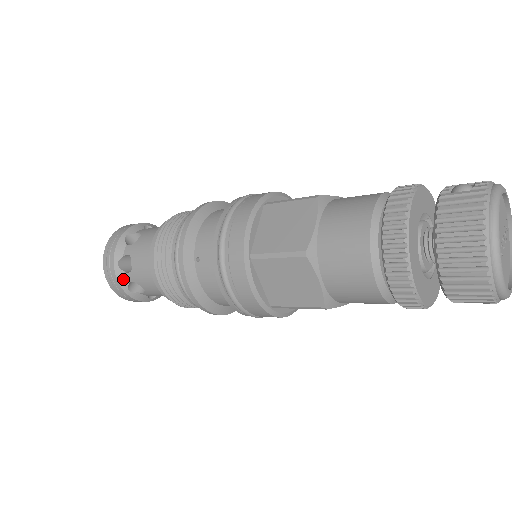
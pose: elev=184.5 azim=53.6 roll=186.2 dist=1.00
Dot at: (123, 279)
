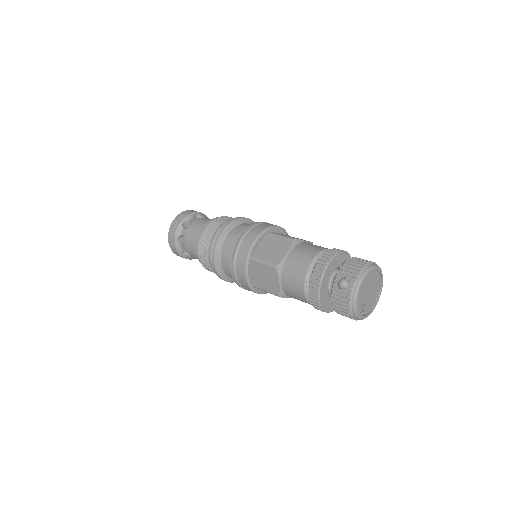
Dot at: (189, 257)
